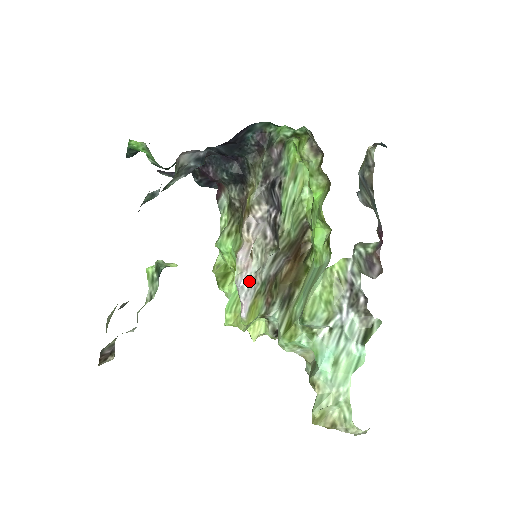
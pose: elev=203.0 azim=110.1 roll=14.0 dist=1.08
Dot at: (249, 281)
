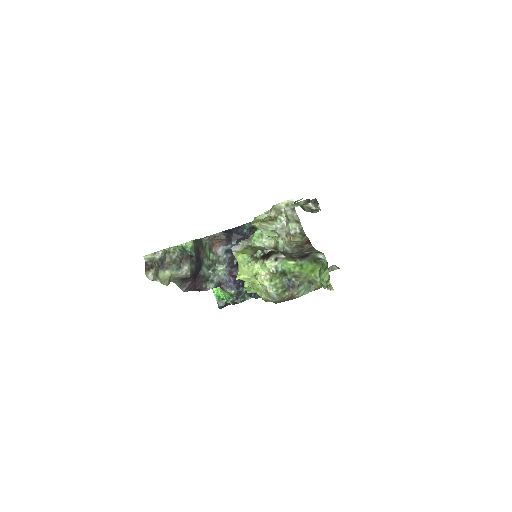
Dot at: (238, 245)
